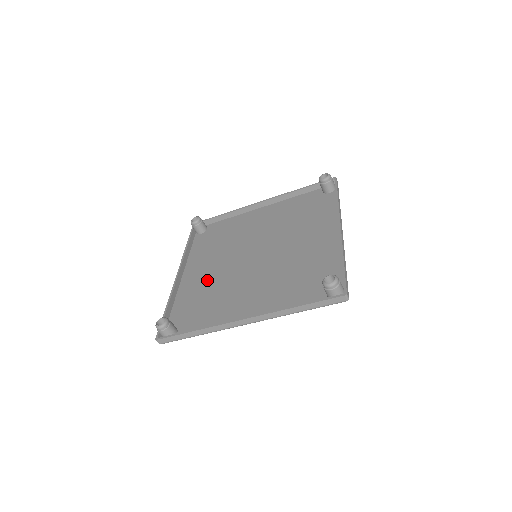
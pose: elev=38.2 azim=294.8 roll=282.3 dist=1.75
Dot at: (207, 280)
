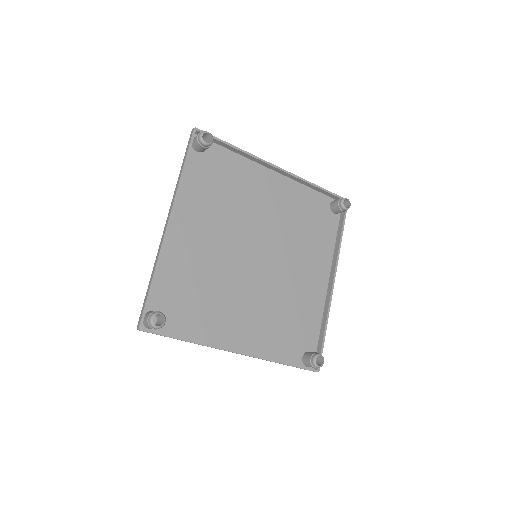
Dot at: (200, 256)
